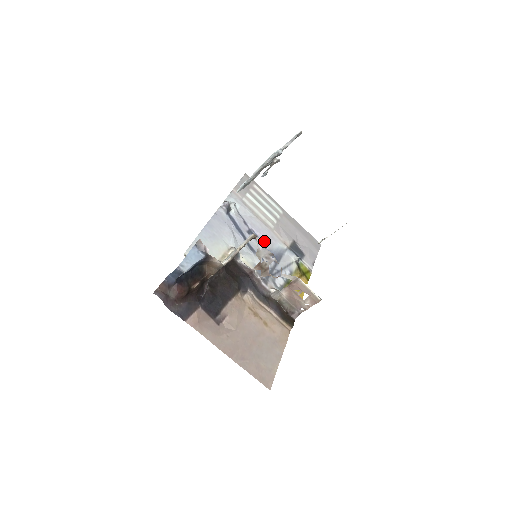
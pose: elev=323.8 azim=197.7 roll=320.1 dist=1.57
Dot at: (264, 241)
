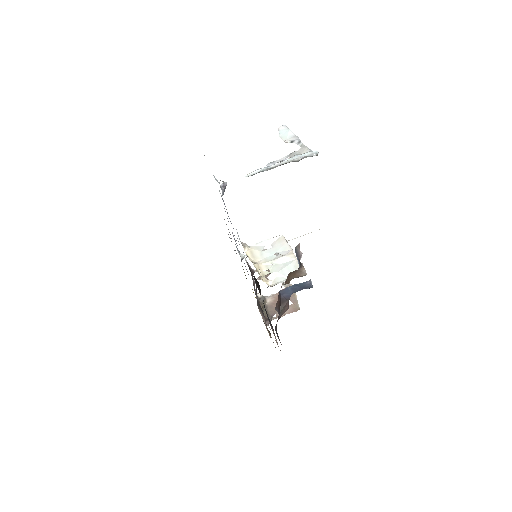
Dot at: occluded
